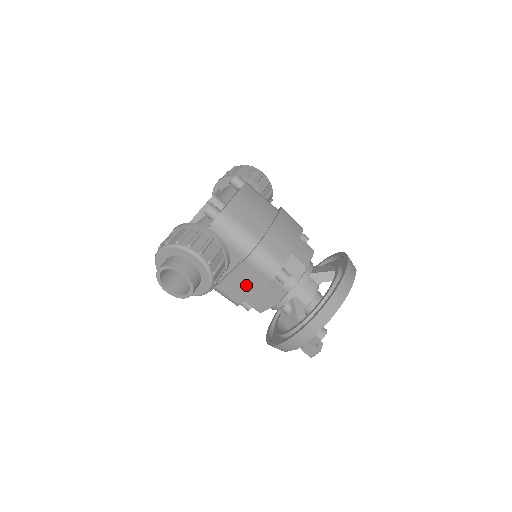
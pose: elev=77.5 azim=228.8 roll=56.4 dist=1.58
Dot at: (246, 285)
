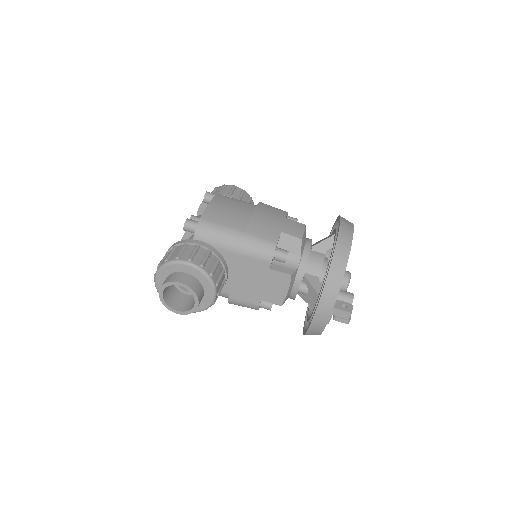
Dot at: (253, 281)
